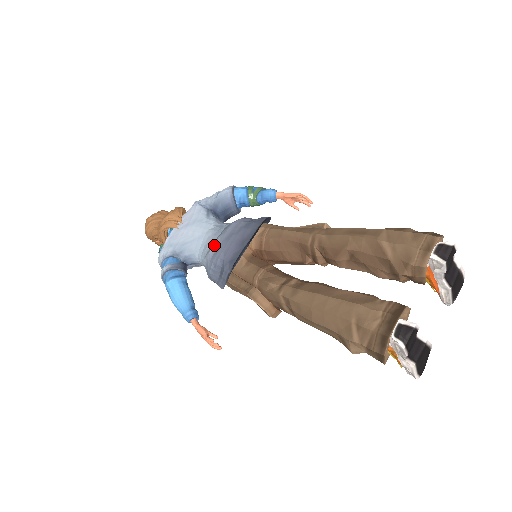
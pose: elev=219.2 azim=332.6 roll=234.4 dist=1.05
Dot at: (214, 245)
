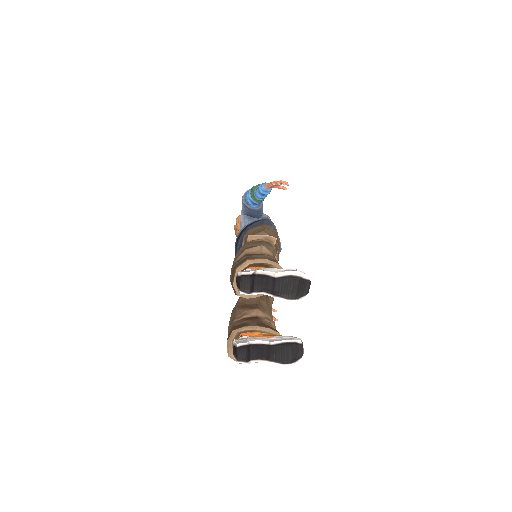
Dot at: occluded
